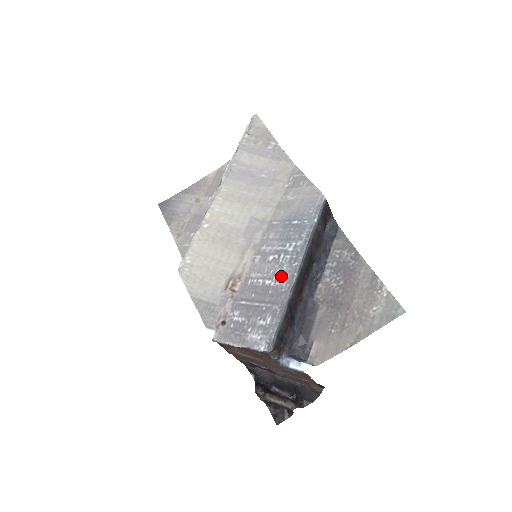
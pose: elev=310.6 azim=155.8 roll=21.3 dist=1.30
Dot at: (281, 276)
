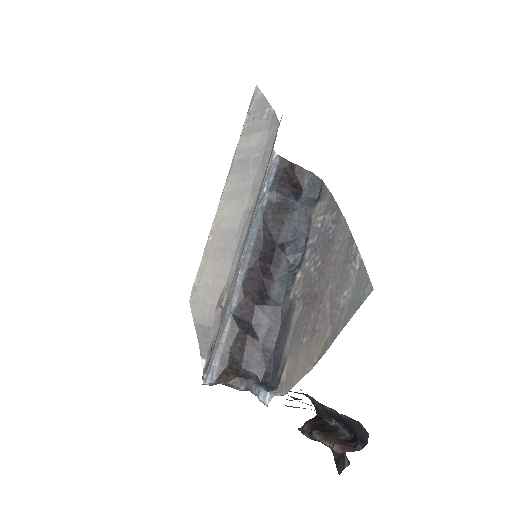
Dot at: occluded
